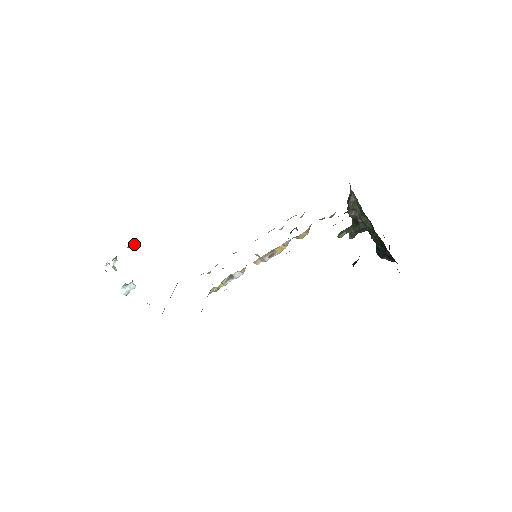
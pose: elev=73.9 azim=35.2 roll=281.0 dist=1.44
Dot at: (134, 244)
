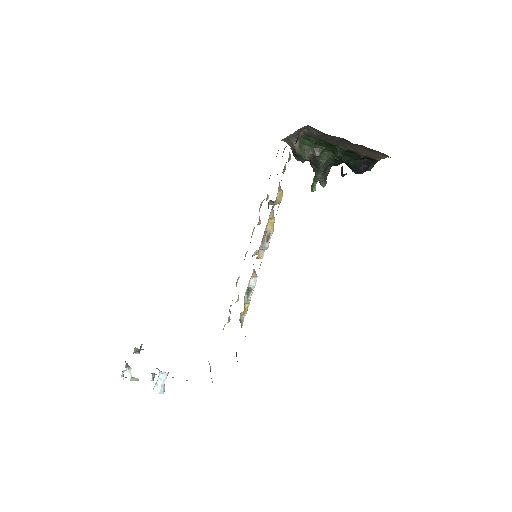
Dot at: occluded
